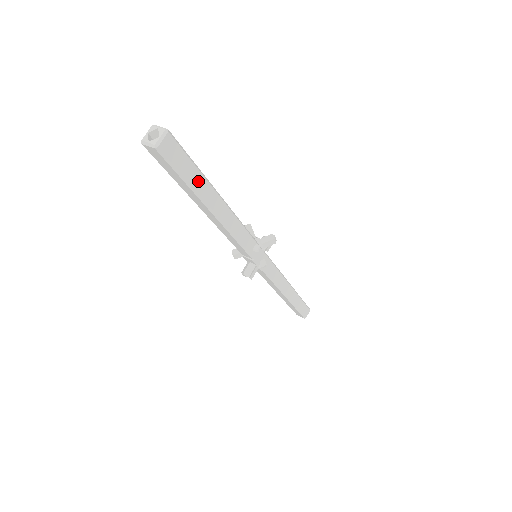
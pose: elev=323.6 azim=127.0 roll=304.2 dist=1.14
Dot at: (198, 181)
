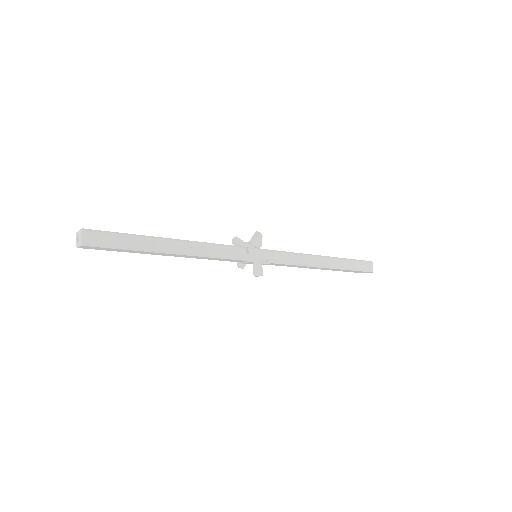
Dot at: (137, 242)
